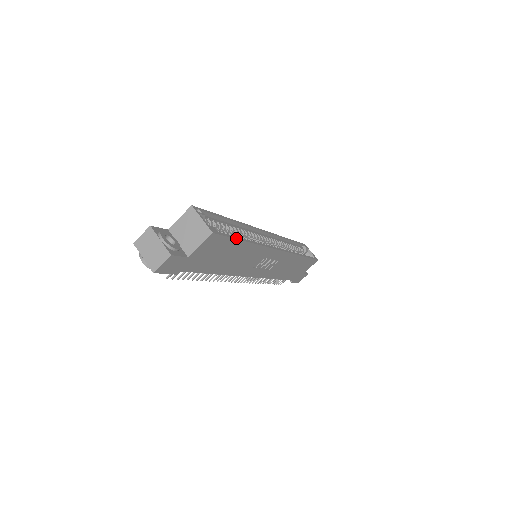
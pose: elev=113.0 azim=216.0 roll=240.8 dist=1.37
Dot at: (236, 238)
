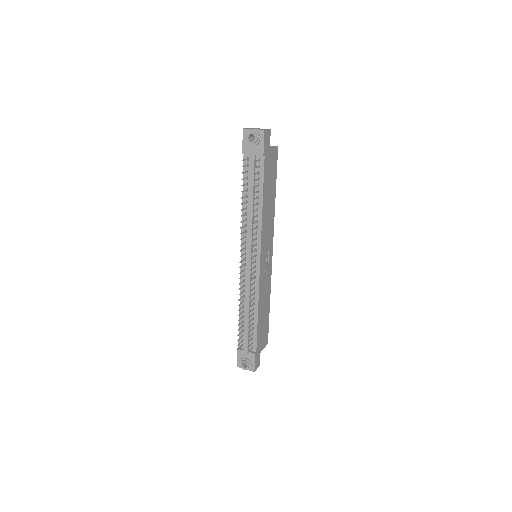
Dot at: (276, 178)
